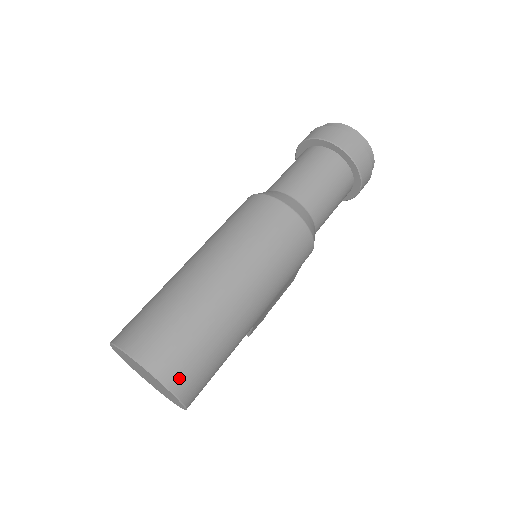
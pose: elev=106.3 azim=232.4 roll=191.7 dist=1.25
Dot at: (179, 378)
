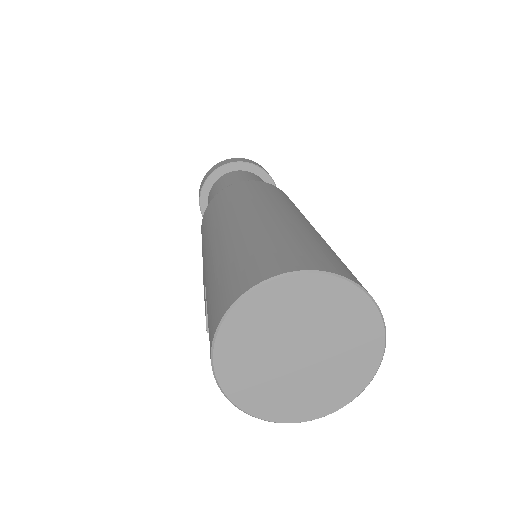
Dot at: (352, 276)
